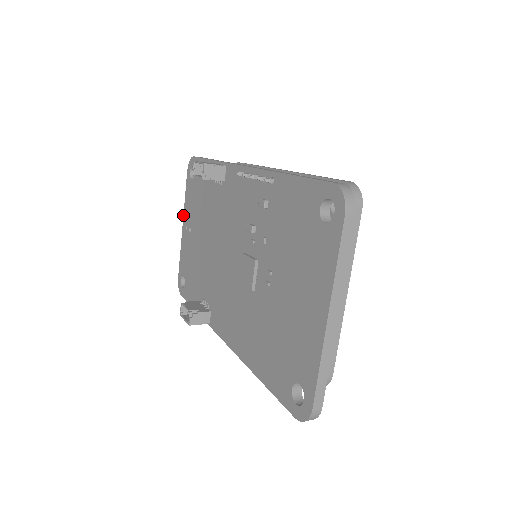
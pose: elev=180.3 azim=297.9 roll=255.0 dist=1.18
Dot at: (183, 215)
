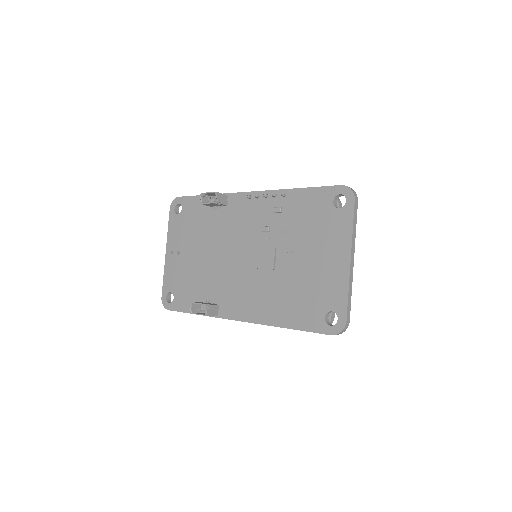
Dot at: (166, 244)
